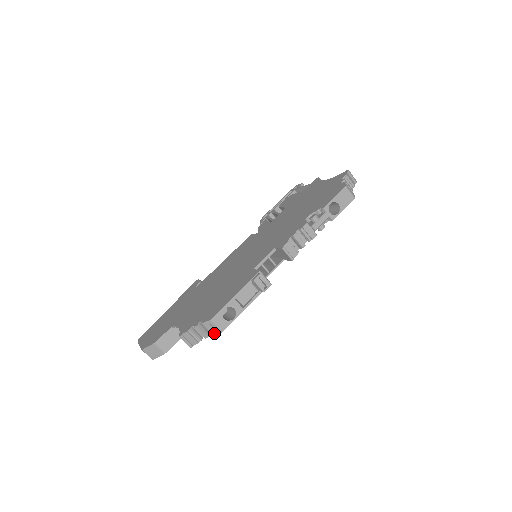
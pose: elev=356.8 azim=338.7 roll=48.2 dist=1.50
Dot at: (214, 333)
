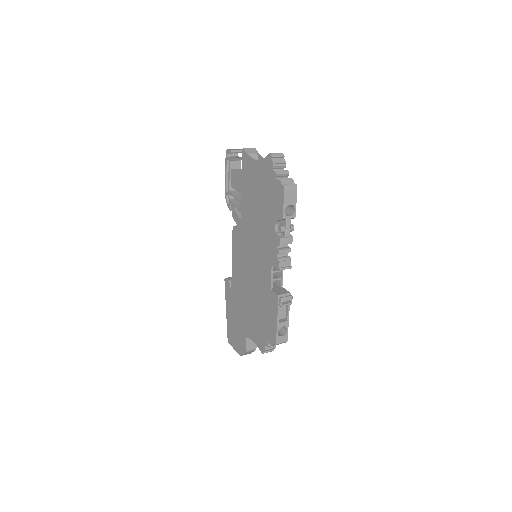
Dot at: occluded
